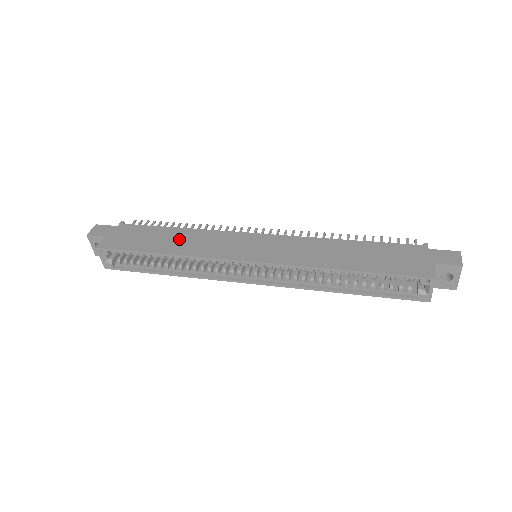
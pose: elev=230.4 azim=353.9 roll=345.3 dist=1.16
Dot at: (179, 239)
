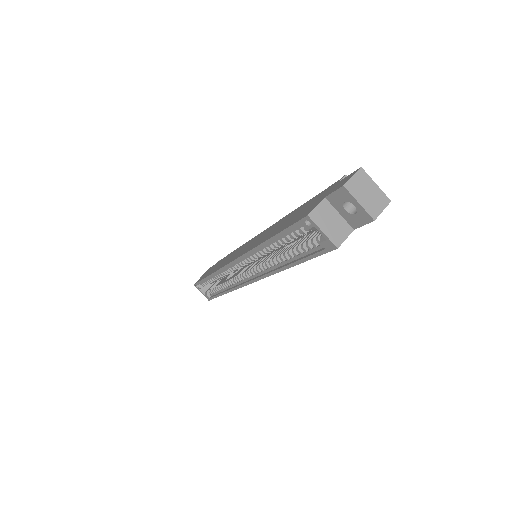
Dot at: occluded
